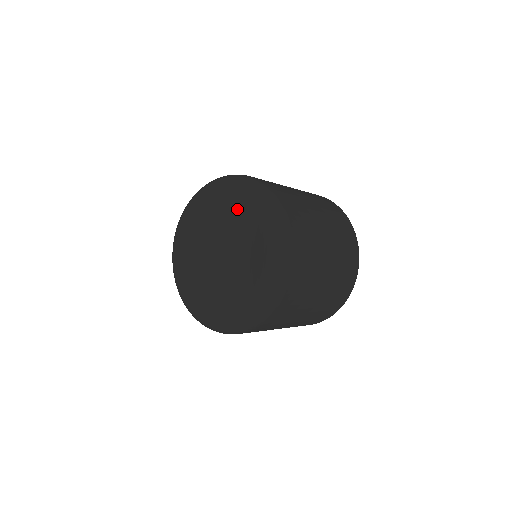
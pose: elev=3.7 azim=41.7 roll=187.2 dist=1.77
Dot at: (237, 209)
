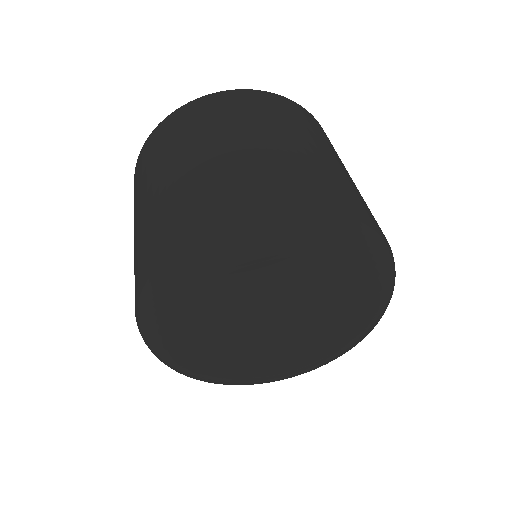
Dot at: (359, 320)
